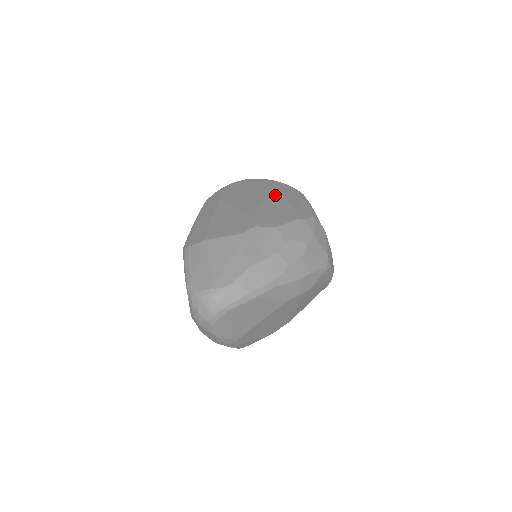
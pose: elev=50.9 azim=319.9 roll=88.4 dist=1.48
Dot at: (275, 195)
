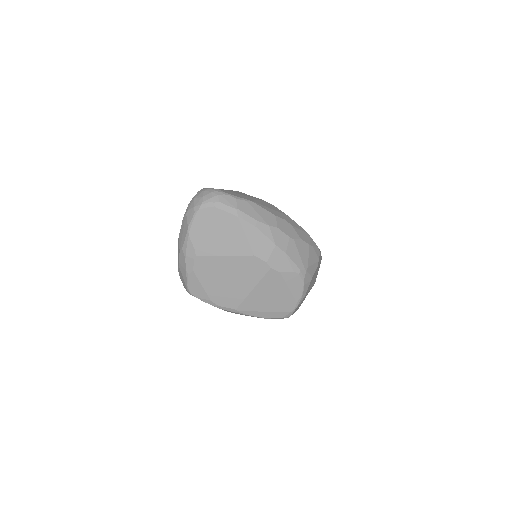
Dot at: occluded
